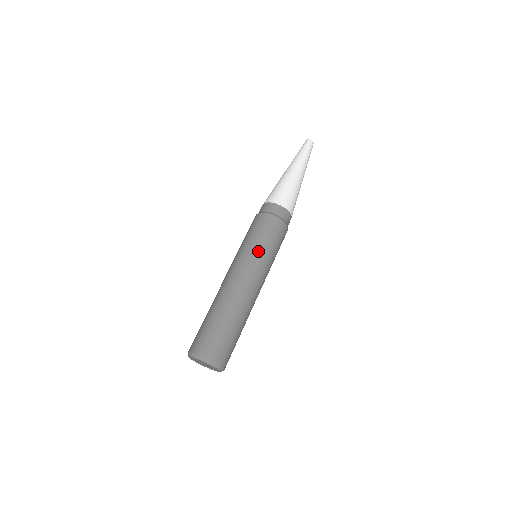
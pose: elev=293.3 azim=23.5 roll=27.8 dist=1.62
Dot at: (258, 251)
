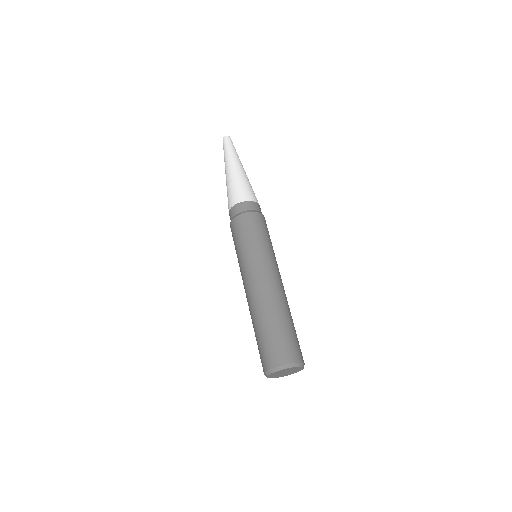
Dot at: (255, 249)
